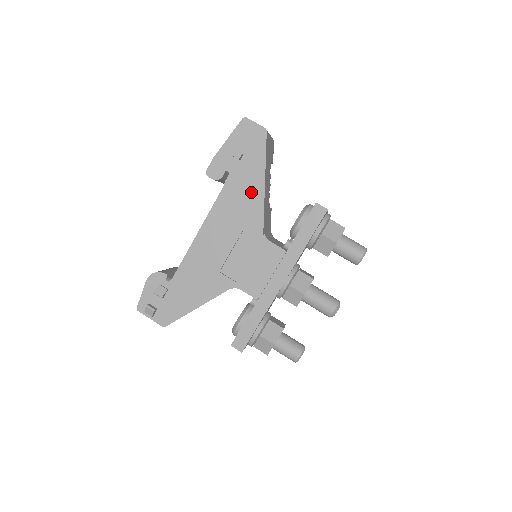
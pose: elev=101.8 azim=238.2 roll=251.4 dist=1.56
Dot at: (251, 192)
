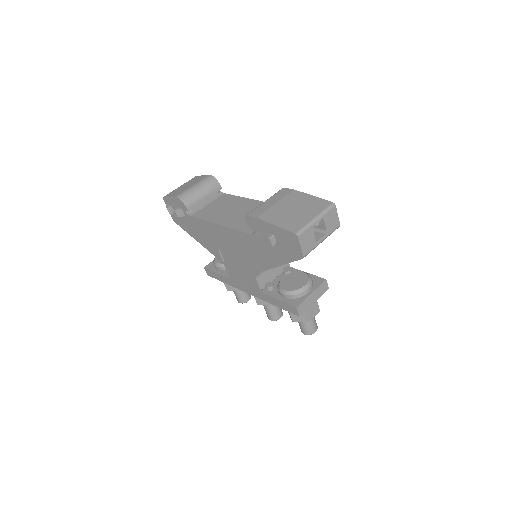
Dot at: (264, 258)
